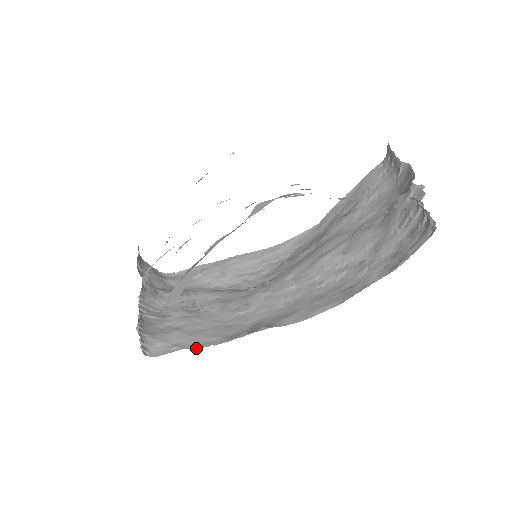
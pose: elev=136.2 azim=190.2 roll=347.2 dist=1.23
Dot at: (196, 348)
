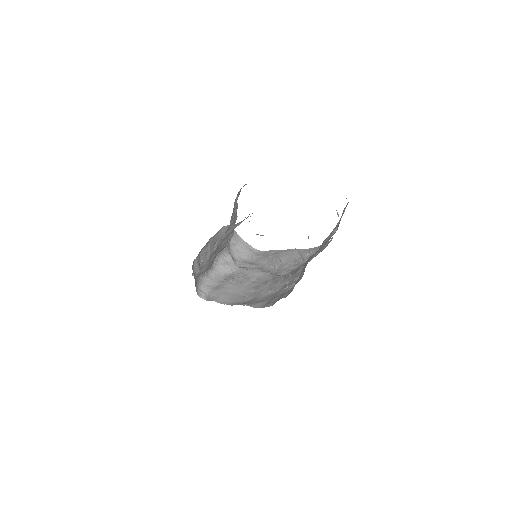
Dot at: occluded
